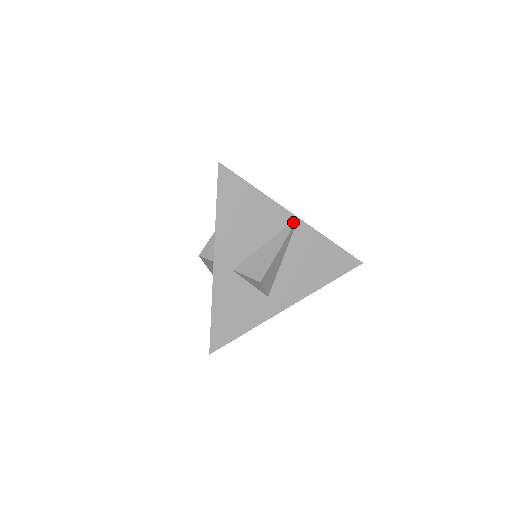
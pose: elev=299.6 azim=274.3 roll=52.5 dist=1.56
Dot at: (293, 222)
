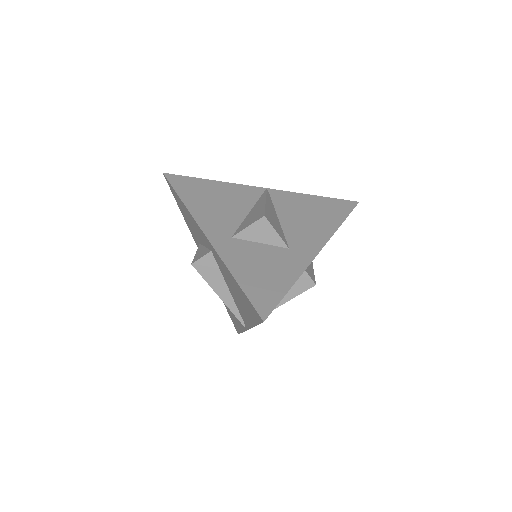
Dot at: (264, 191)
